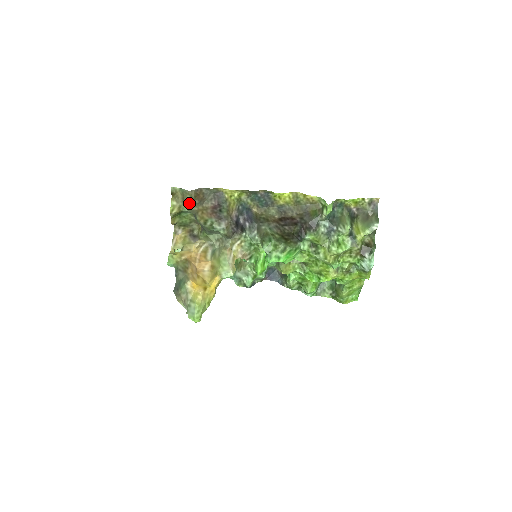
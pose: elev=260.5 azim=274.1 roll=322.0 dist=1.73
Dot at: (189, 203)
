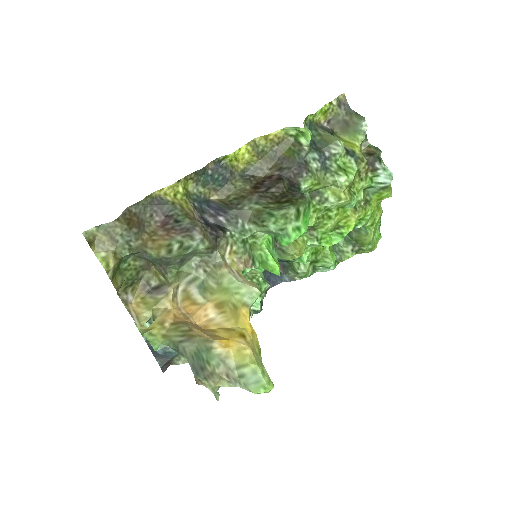
Dot at: (125, 240)
